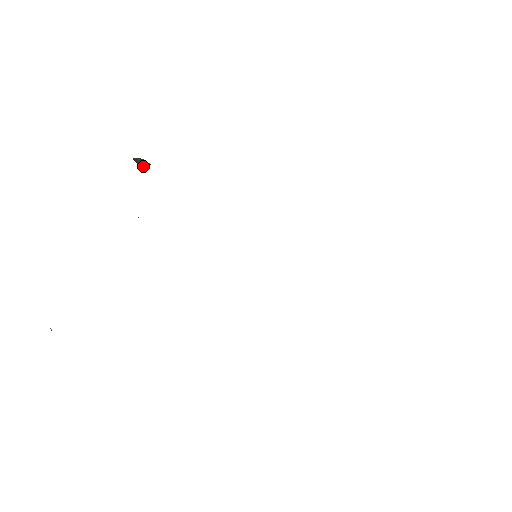
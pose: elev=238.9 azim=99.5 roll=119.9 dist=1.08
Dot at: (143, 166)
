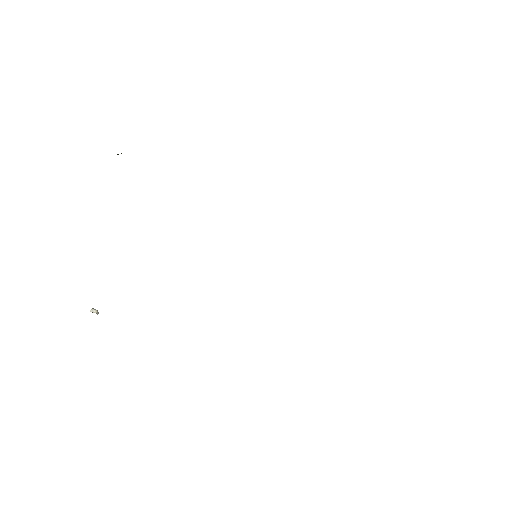
Dot at: occluded
